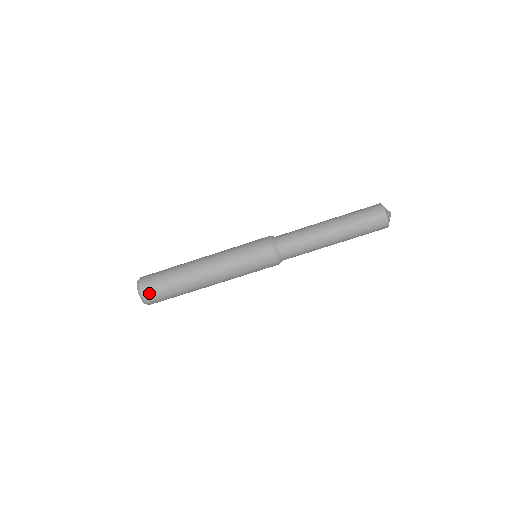
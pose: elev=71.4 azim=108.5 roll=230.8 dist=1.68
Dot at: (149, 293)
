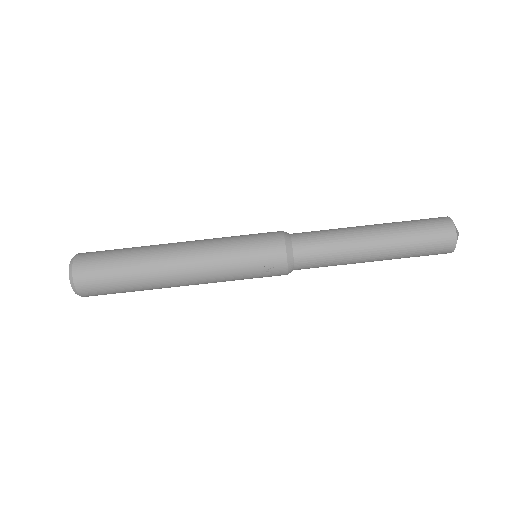
Dot at: (84, 265)
